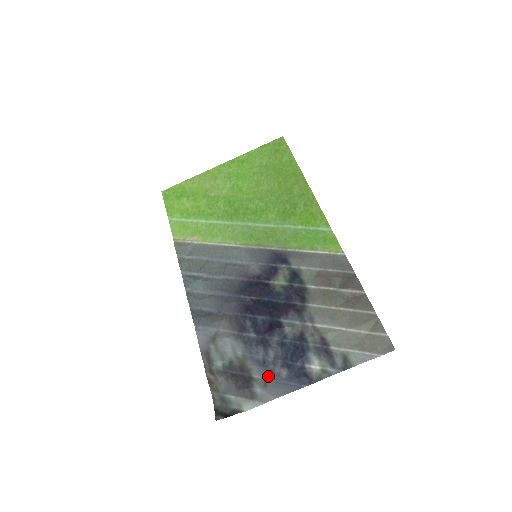
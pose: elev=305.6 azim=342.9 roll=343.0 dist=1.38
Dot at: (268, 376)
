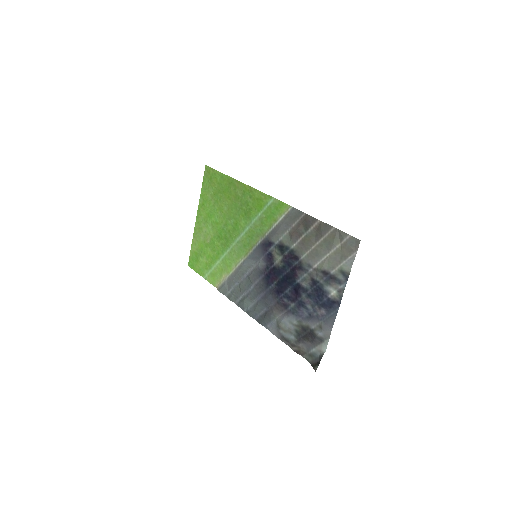
Dot at: (318, 321)
